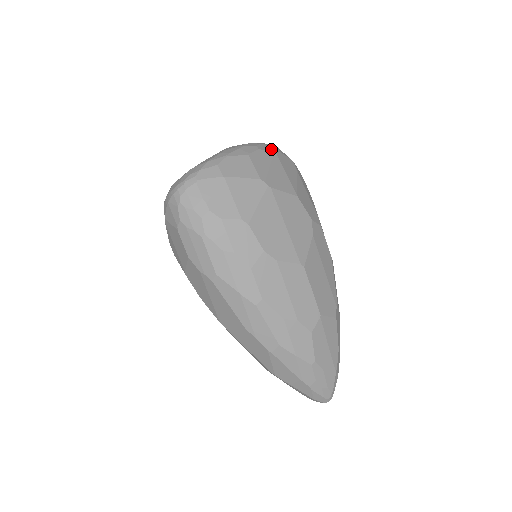
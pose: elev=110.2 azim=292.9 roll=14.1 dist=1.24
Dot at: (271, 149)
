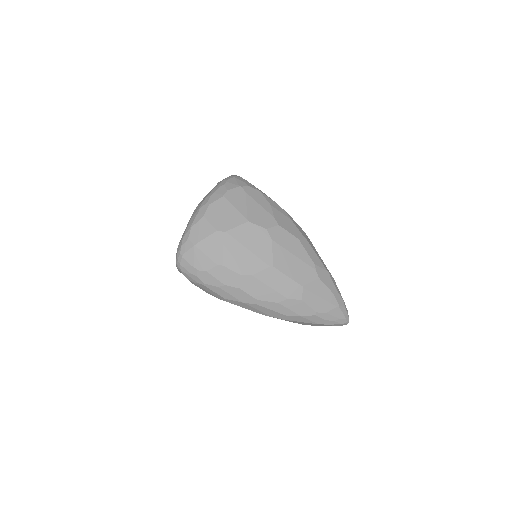
Dot at: (219, 194)
